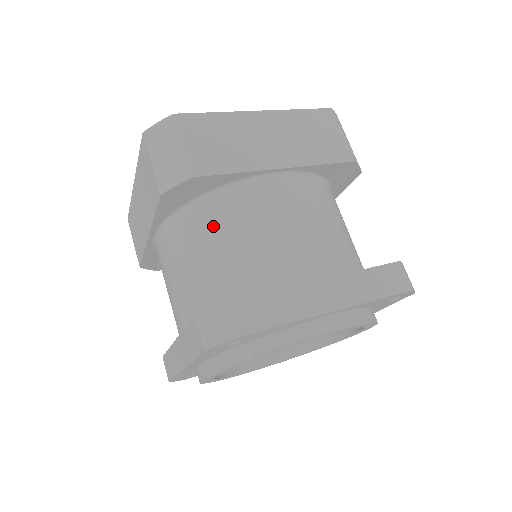
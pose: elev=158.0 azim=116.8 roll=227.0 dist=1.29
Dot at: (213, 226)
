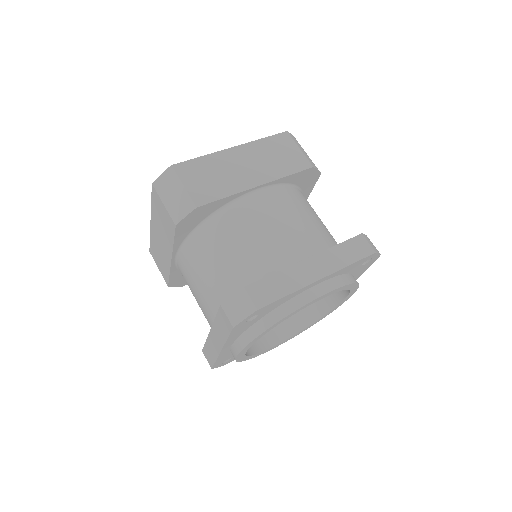
Dot at: (219, 239)
